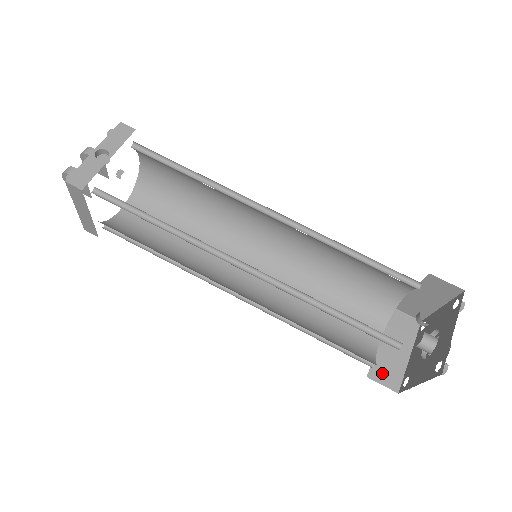
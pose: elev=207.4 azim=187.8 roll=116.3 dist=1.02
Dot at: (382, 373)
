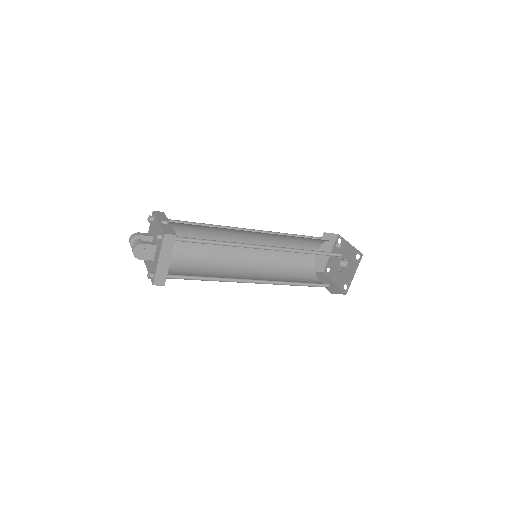
Dot at: (334, 291)
